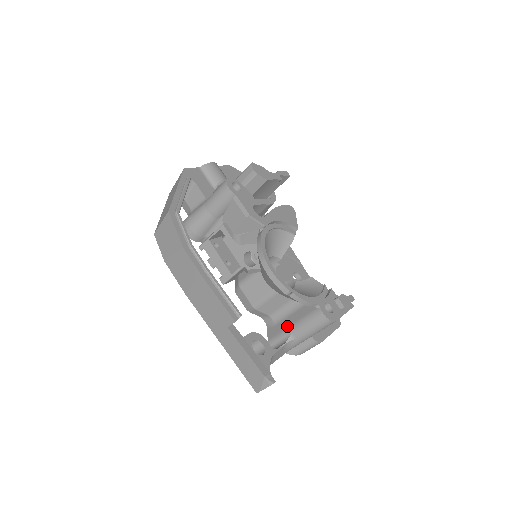
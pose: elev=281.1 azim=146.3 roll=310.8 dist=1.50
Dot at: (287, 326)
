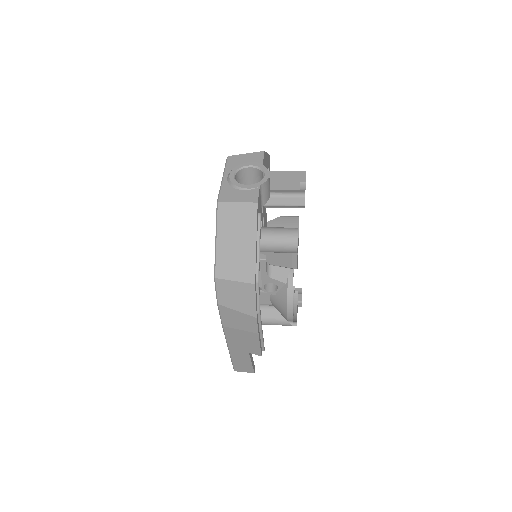
Dot at: (261, 317)
